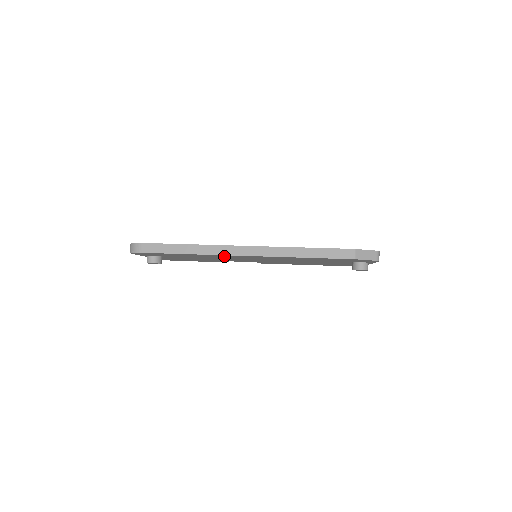
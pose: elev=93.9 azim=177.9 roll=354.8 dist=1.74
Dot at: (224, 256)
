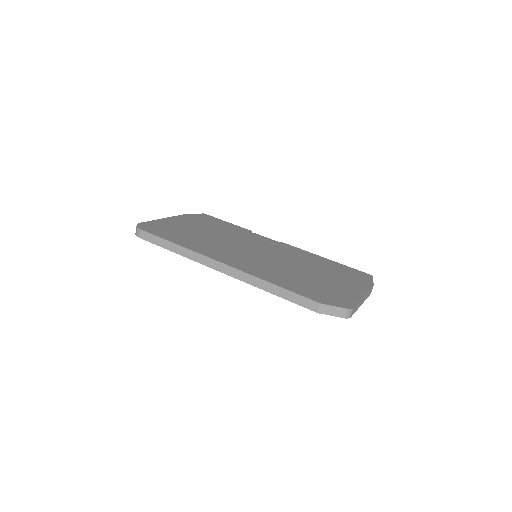
Dot at: occluded
